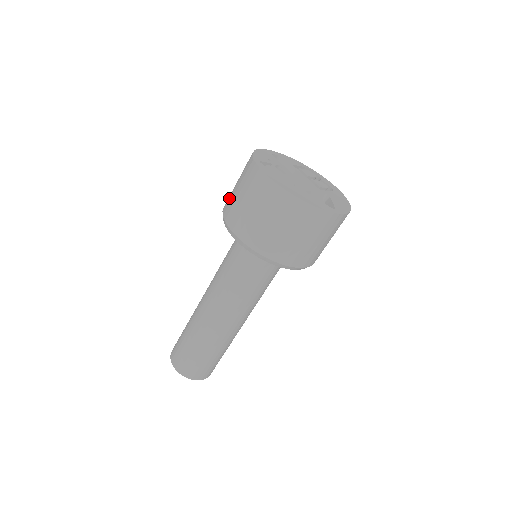
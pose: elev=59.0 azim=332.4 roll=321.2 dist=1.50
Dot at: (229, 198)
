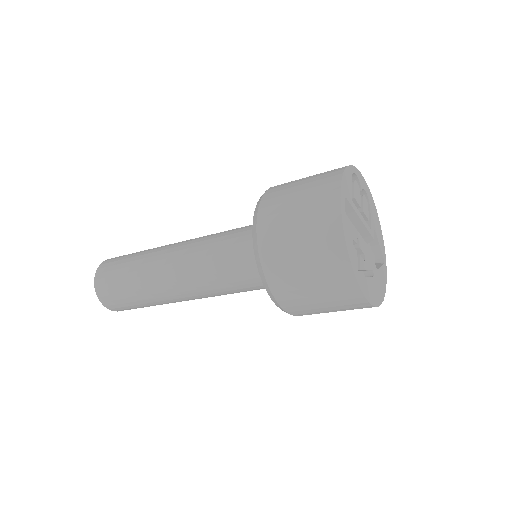
Dot at: (287, 282)
